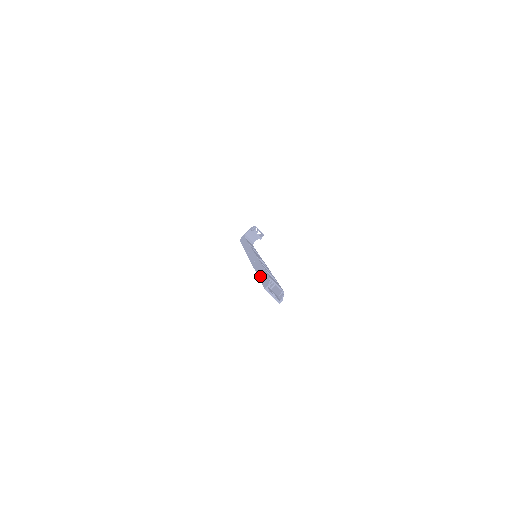
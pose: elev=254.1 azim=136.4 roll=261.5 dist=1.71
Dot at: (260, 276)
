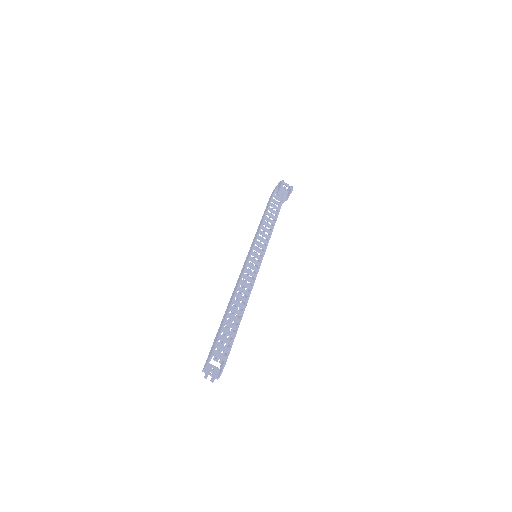
Dot at: (215, 337)
